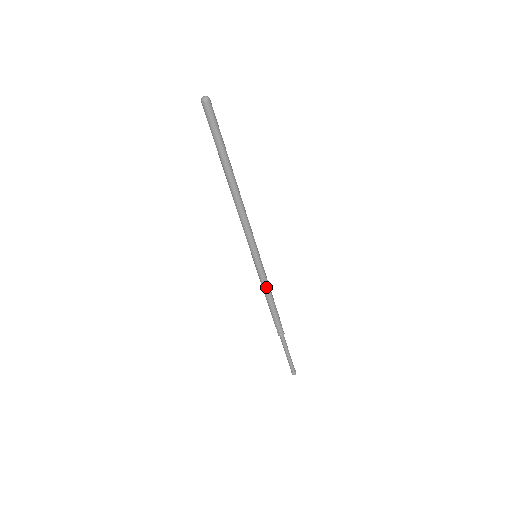
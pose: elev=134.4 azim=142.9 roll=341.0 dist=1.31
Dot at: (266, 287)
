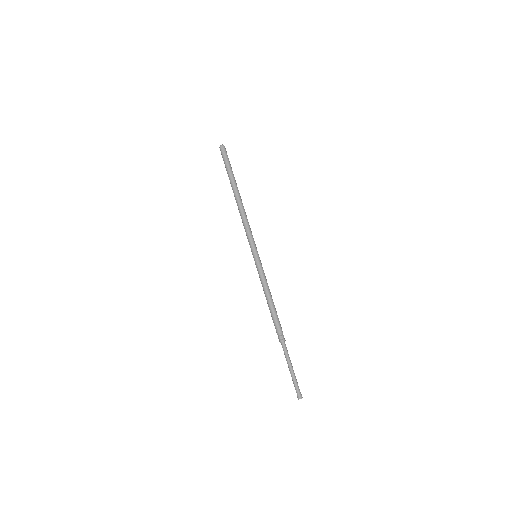
Dot at: (263, 285)
